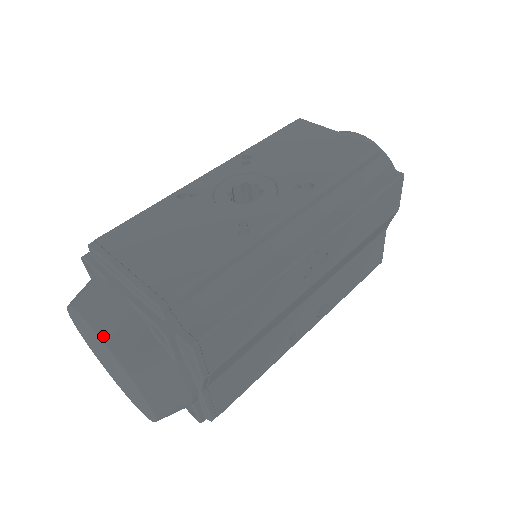
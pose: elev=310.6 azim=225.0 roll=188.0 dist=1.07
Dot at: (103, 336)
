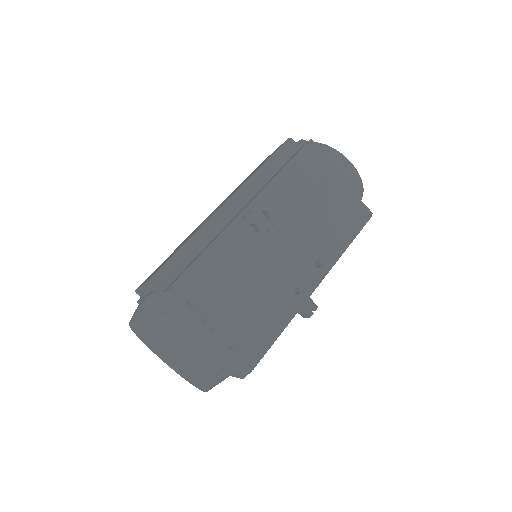
Dot at: (135, 323)
